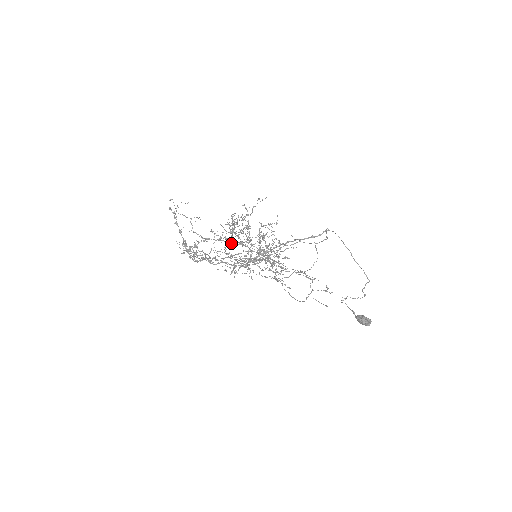
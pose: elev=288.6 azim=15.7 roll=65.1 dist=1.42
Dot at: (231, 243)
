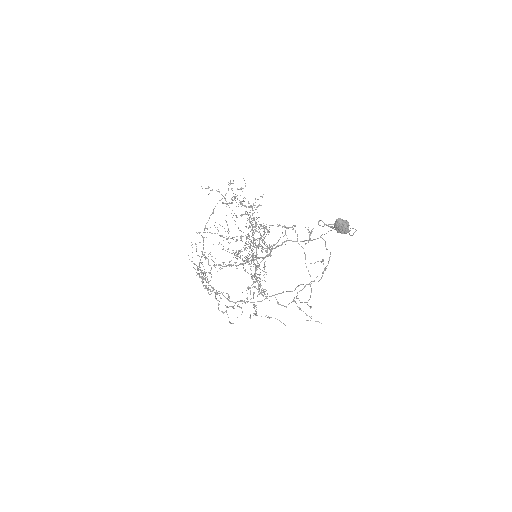
Dot at: (239, 264)
